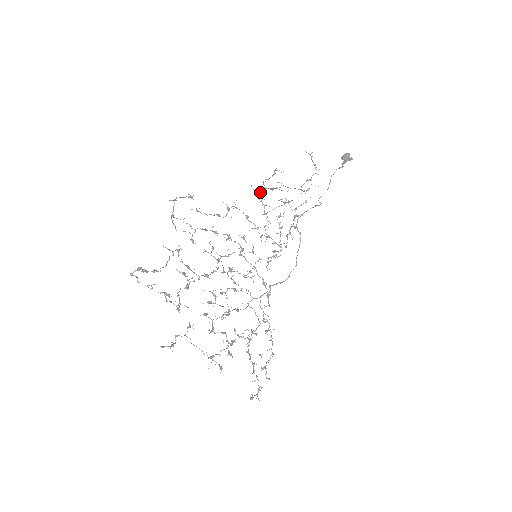
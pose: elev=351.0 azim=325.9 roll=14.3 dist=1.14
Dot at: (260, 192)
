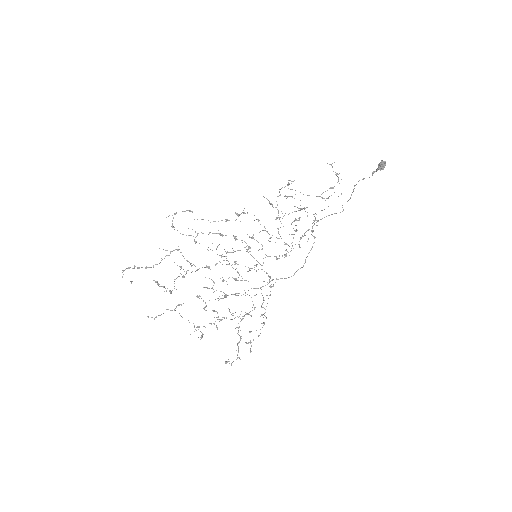
Dot at: occluded
